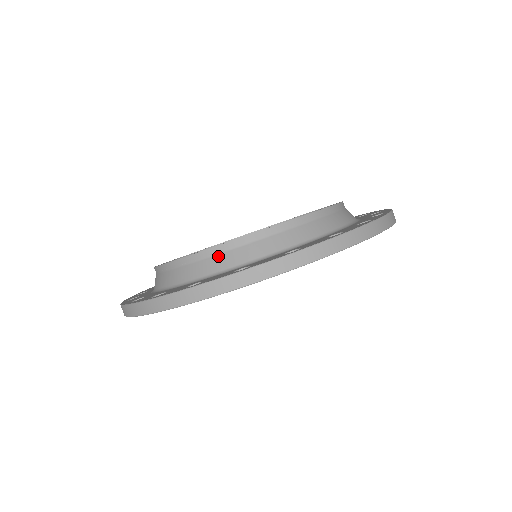
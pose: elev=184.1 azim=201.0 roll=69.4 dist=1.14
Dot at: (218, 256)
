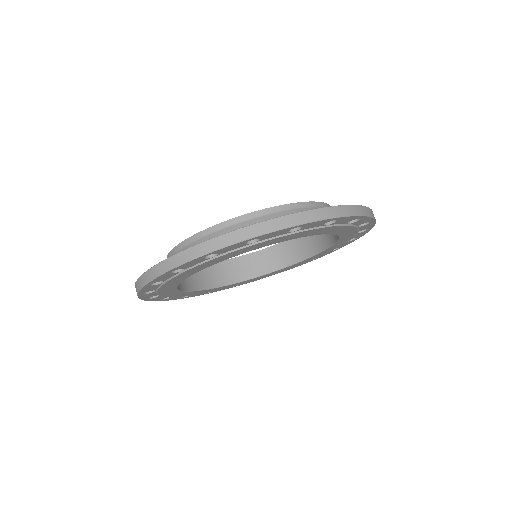
Dot at: (180, 251)
